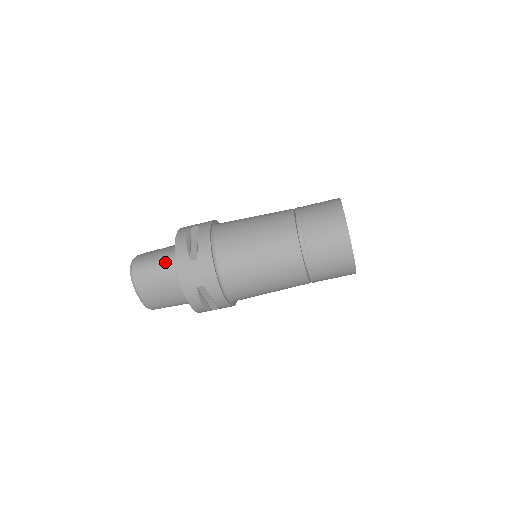
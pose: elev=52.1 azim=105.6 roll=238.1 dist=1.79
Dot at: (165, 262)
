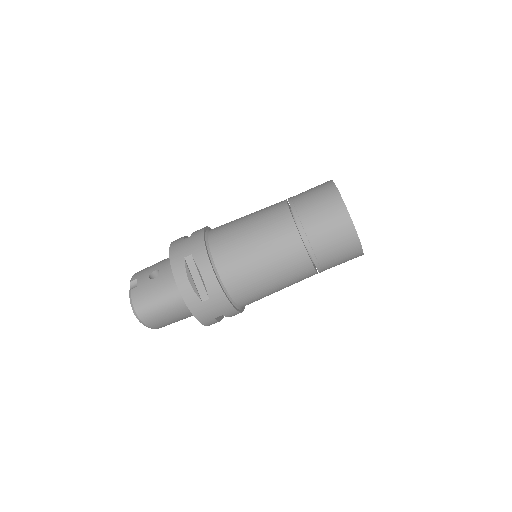
Dot at: (171, 301)
